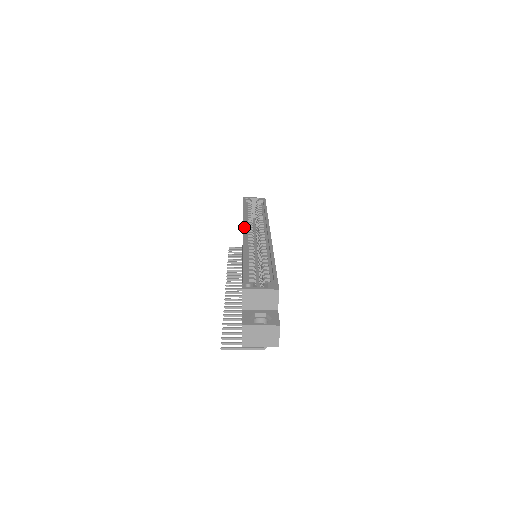
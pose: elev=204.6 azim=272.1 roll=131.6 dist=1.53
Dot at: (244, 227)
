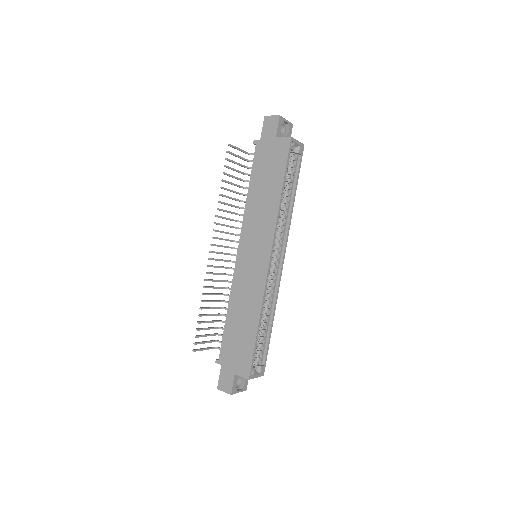
Dot at: (273, 247)
